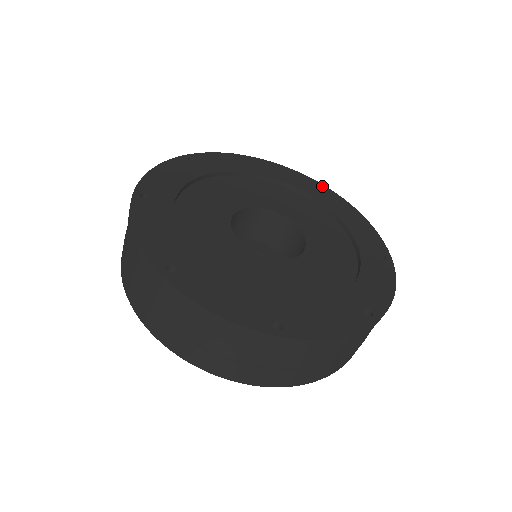
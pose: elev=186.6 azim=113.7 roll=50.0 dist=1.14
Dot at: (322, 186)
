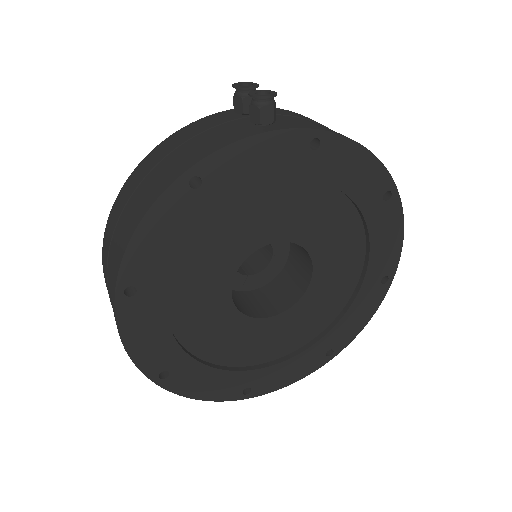
Dot at: (380, 170)
